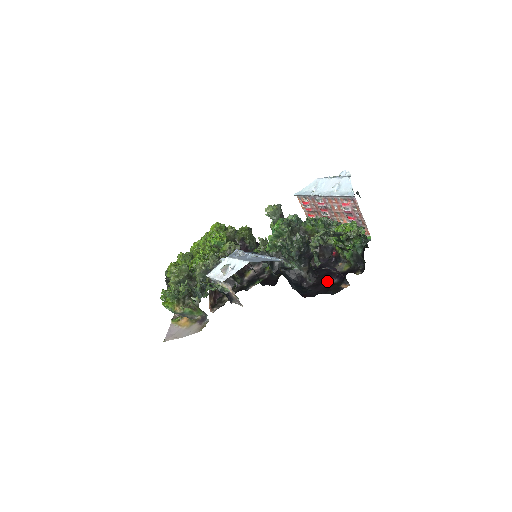
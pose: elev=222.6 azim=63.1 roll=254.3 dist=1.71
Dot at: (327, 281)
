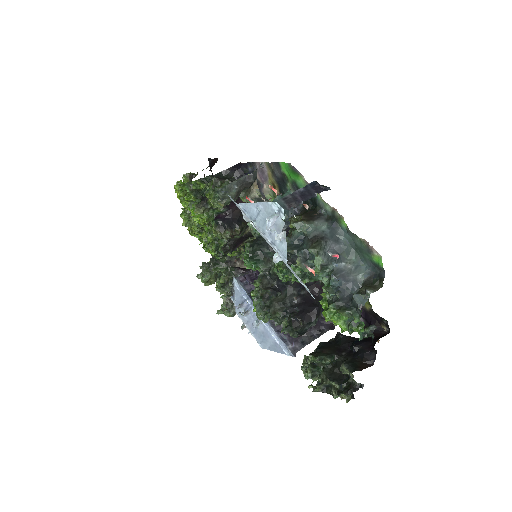
Dot at: occluded
